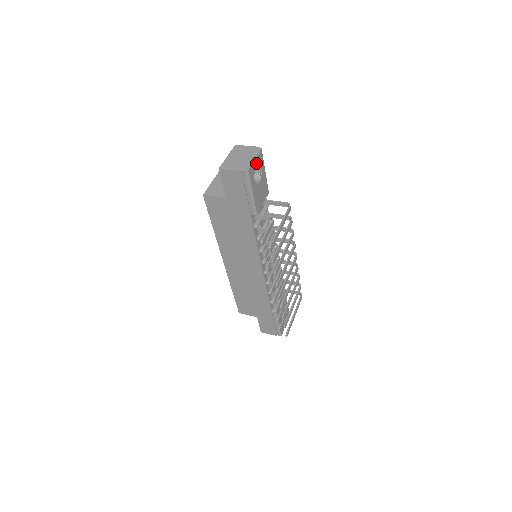
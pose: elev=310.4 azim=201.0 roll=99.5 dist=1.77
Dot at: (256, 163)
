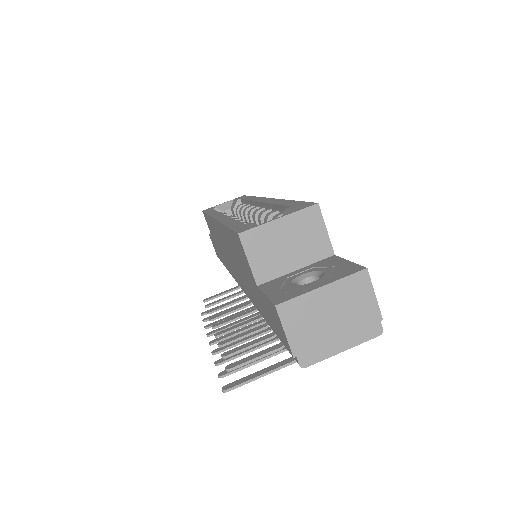
Dot at: (341, 345)
